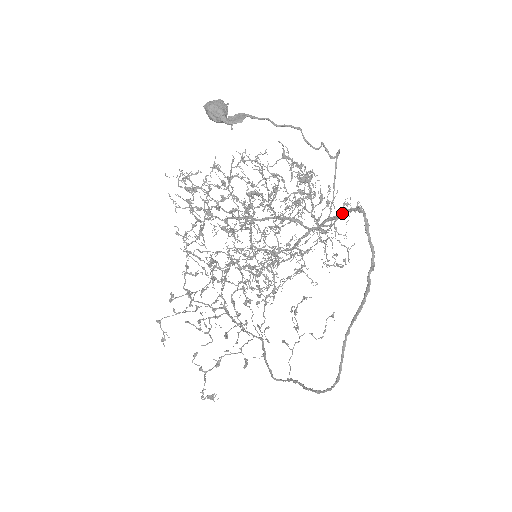
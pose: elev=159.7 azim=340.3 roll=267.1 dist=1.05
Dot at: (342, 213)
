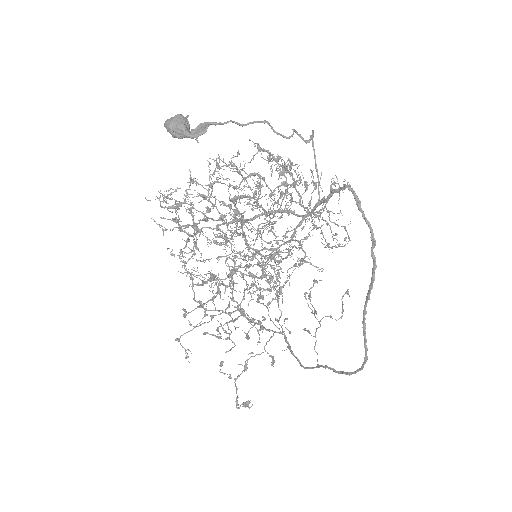
Dot at: (331, 194)
